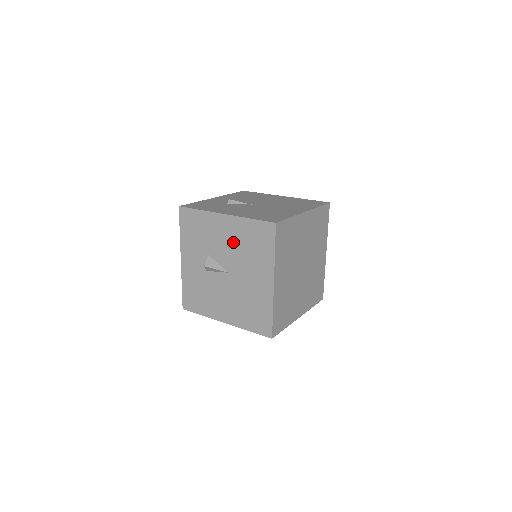
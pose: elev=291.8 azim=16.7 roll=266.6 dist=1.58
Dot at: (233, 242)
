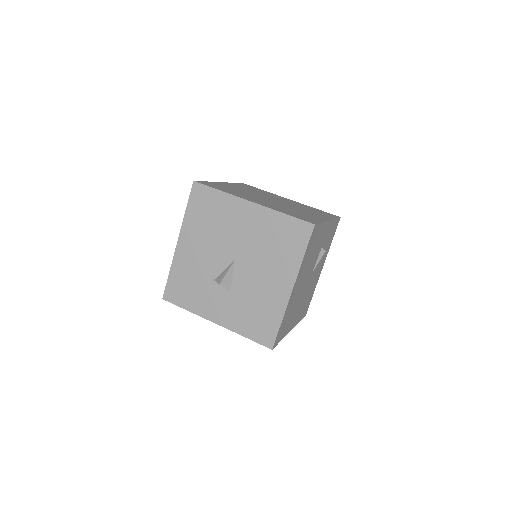
Dot at: (205, 241)
